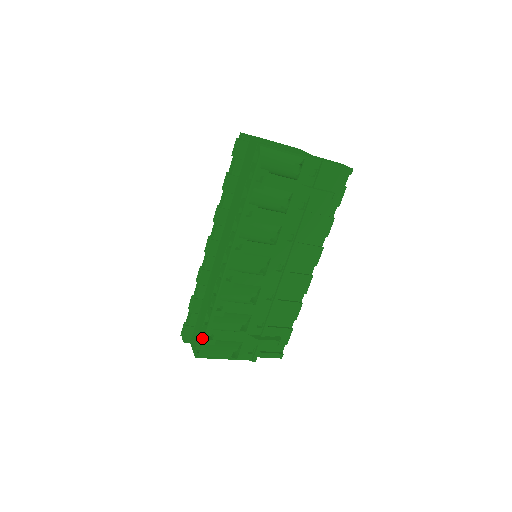
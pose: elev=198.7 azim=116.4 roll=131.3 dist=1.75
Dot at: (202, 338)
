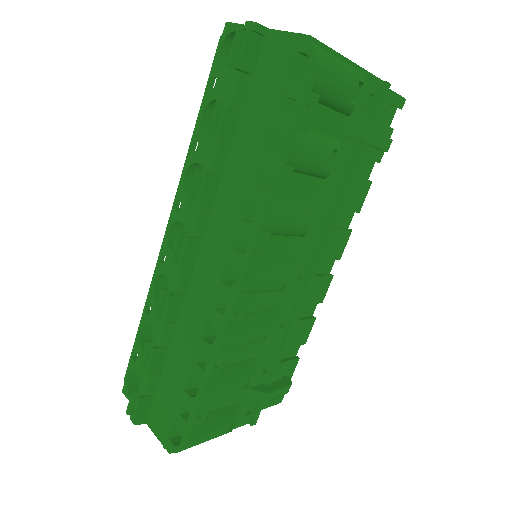
Dot at: (184, 420)
